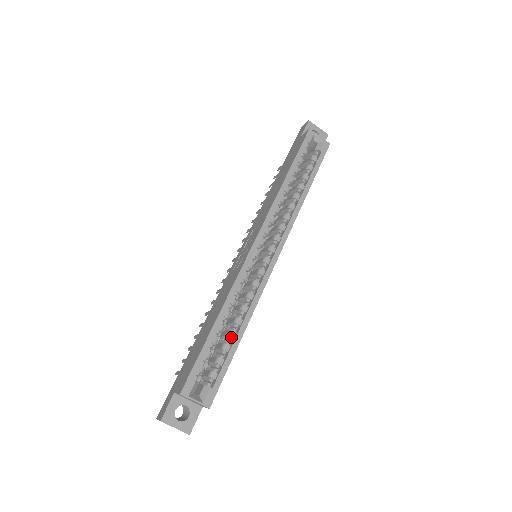
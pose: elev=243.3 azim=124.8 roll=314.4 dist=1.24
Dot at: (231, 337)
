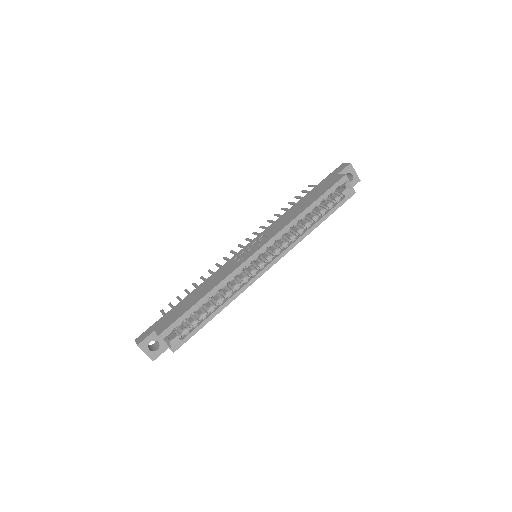
Dot at: (210, 311)
